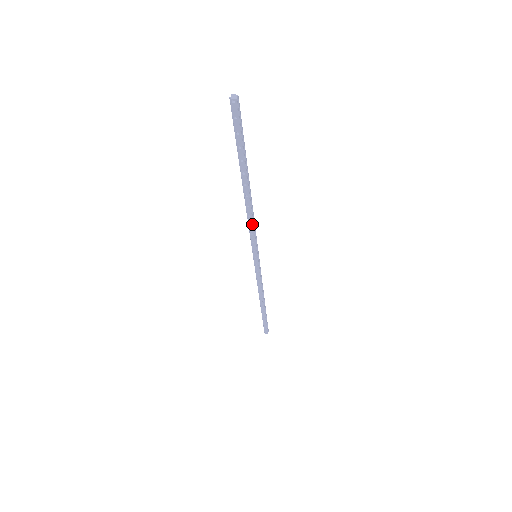
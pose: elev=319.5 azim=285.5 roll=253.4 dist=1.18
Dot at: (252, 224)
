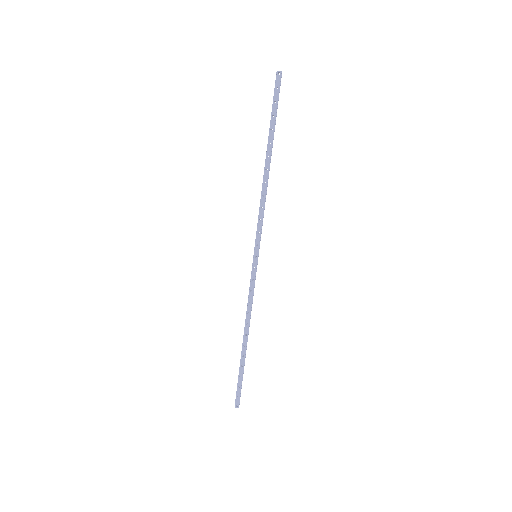
Dot at: (263, 206)
